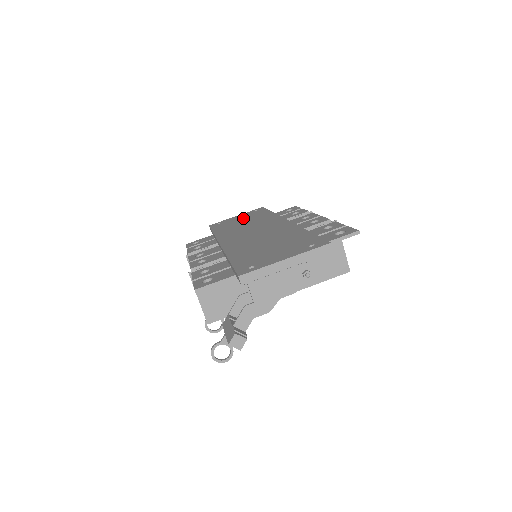
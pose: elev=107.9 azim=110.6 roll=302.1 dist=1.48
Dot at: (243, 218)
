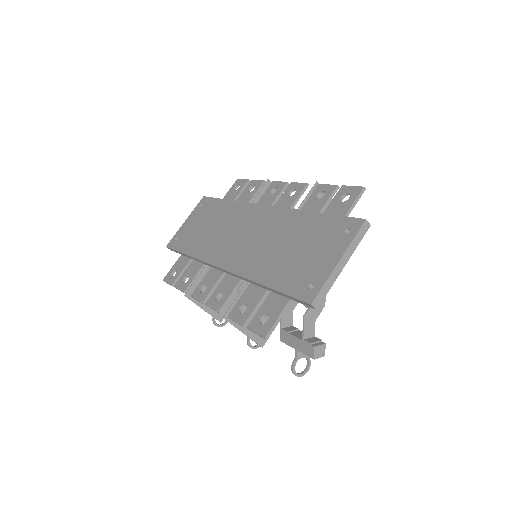
Dot at: (200, 221)
